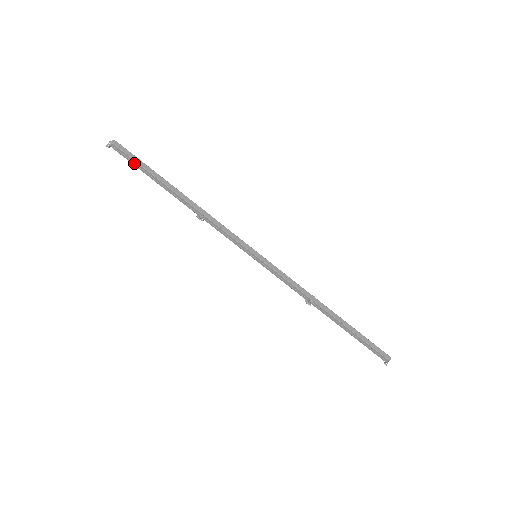
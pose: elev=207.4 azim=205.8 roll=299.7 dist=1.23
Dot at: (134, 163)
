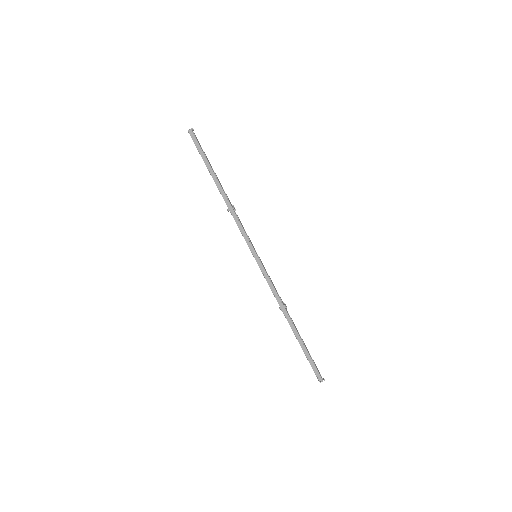
Dot at: (200, 152)
